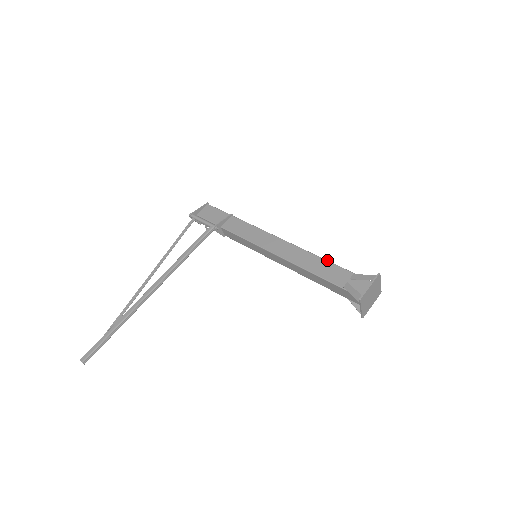
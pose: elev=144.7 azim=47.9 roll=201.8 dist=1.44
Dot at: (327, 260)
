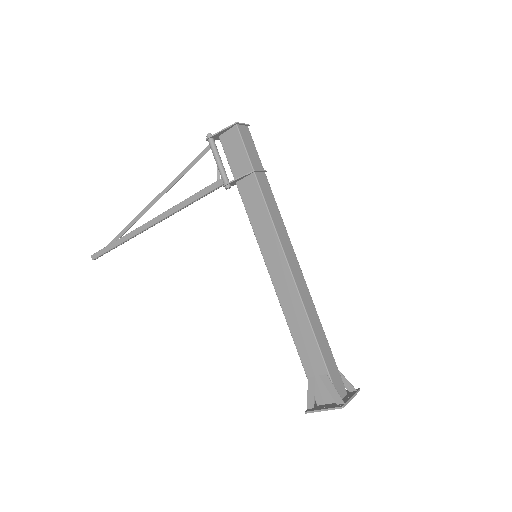
Dot at: (314, 334)
